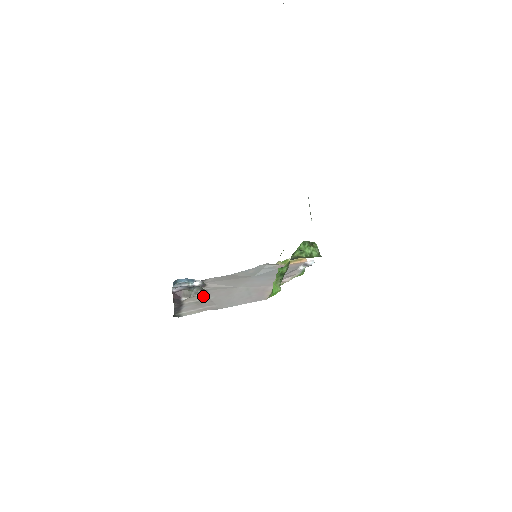
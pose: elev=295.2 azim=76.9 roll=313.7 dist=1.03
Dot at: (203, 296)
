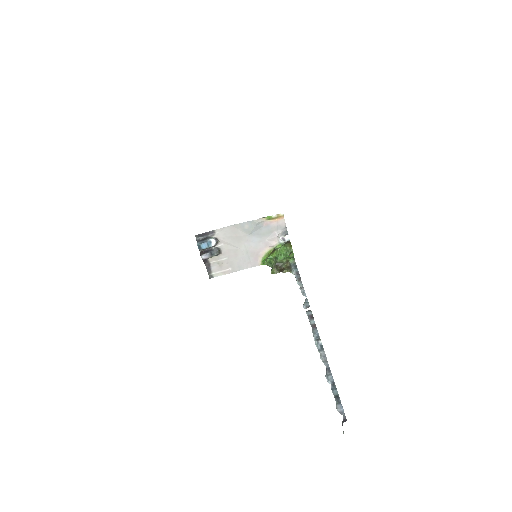
Dot at: (220, 256)
